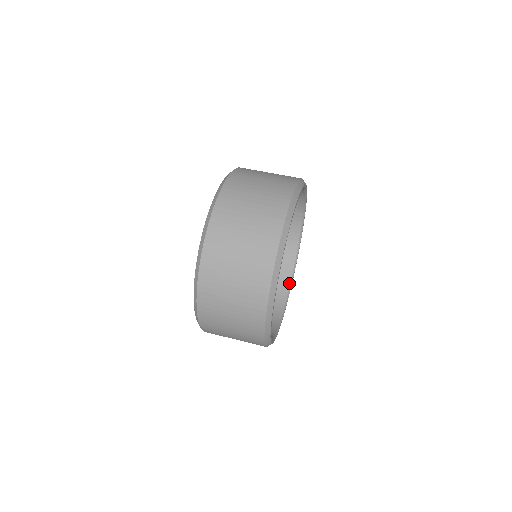
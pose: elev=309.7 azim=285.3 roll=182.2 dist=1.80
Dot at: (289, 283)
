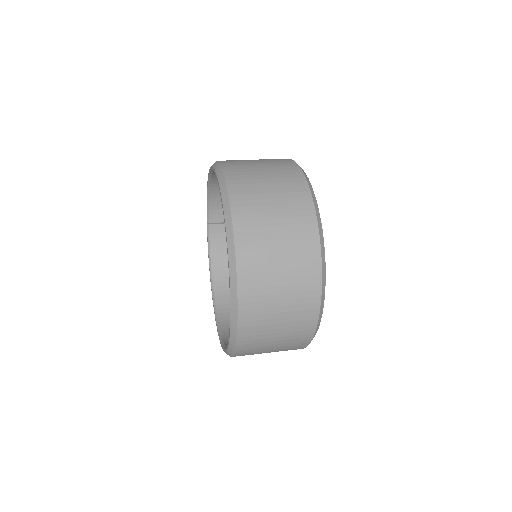
Dot at: occluded
